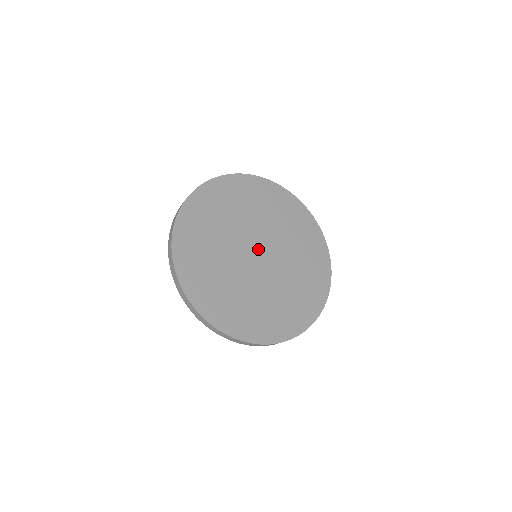
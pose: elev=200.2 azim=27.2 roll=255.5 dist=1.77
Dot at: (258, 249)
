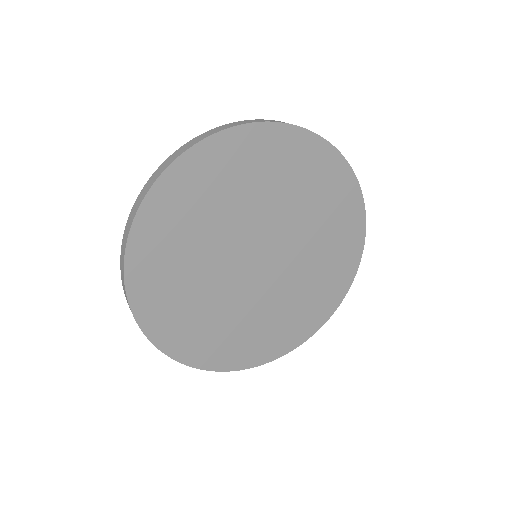
Dot at: (256, 253)
